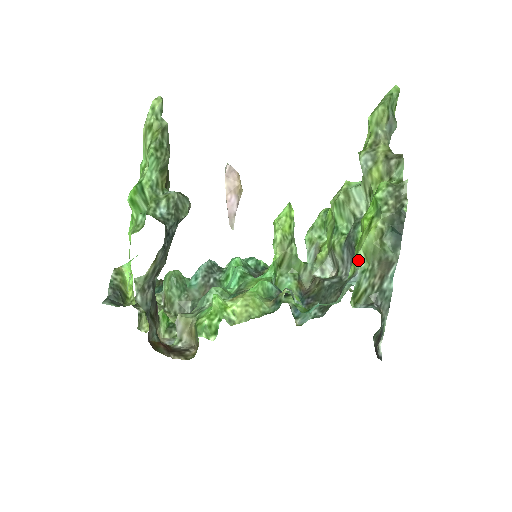
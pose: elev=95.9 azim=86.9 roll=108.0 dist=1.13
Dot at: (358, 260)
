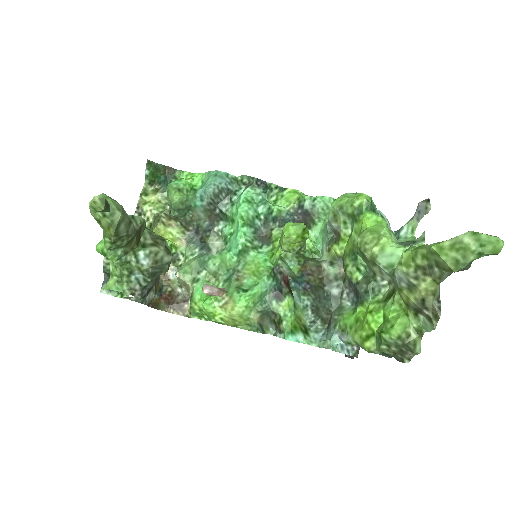
Dot at: (348, 335)
